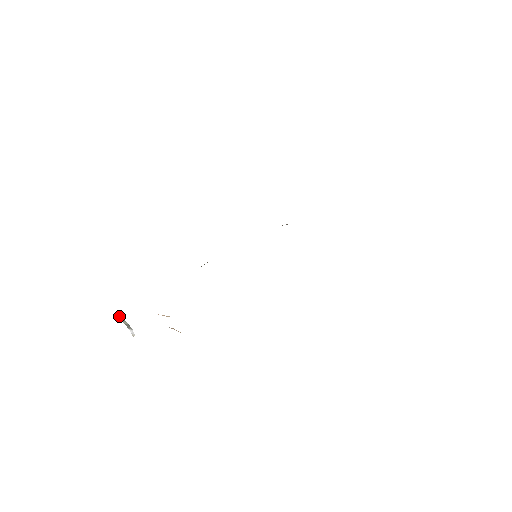
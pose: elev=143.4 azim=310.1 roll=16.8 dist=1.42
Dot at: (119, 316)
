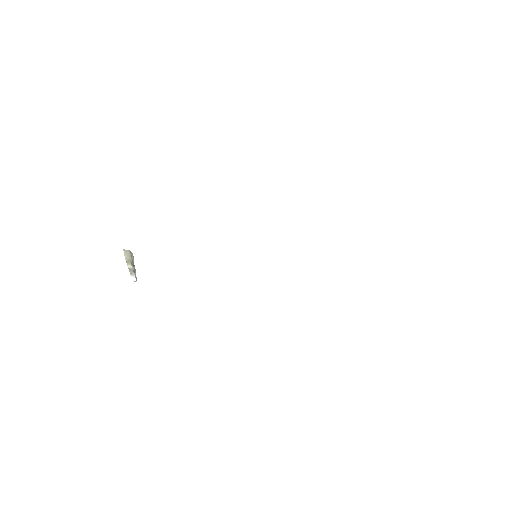
Dot at: (126, 254)
